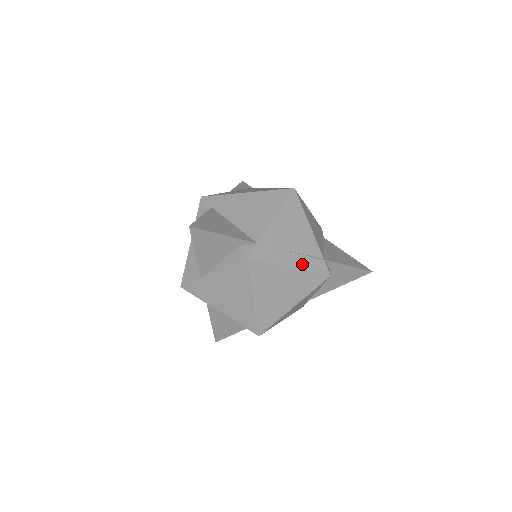
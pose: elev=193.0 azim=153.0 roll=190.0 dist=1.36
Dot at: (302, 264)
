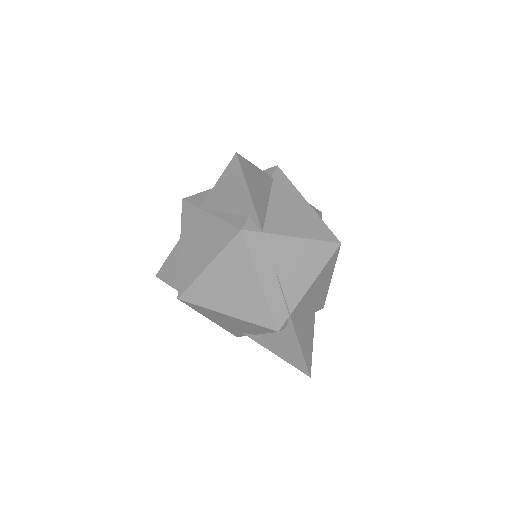
Dot at: (271, 293)
